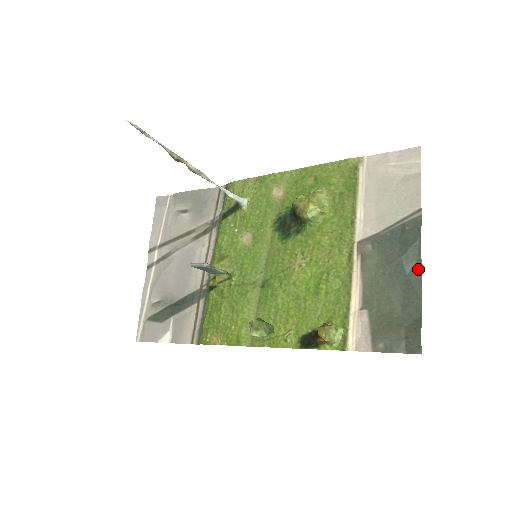
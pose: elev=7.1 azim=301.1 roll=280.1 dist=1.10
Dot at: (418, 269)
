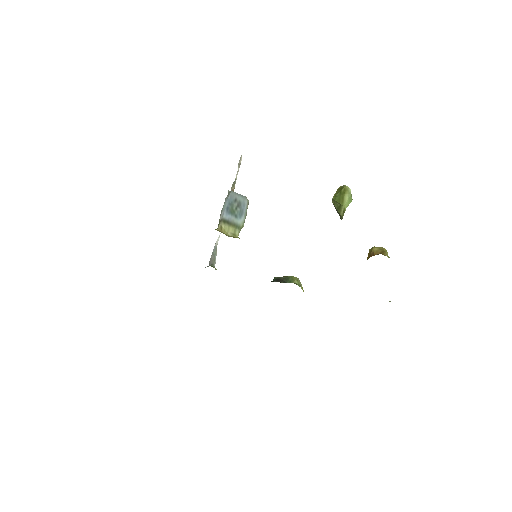
Dot at: occluded
